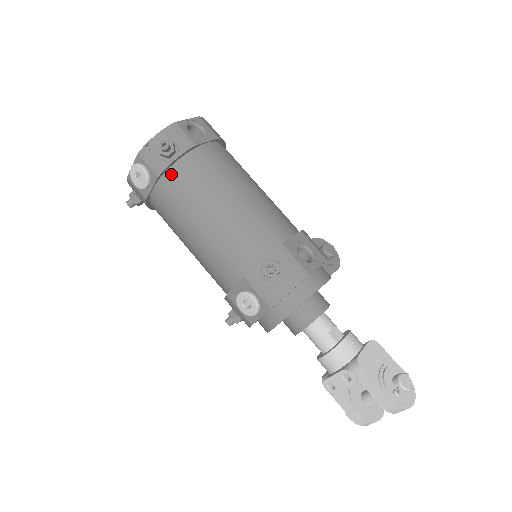
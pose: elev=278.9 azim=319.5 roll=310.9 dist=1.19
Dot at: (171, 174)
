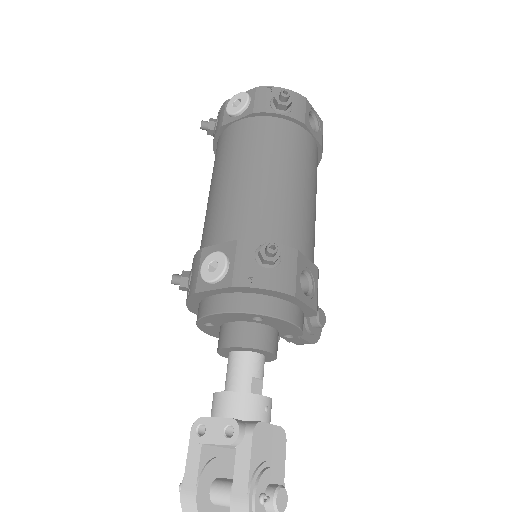
Dot at: (265, 121)
